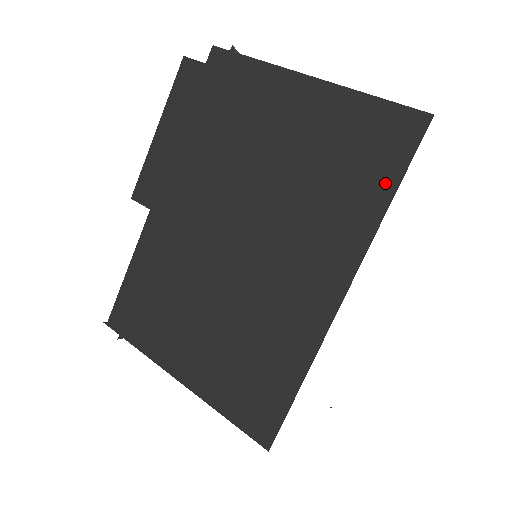
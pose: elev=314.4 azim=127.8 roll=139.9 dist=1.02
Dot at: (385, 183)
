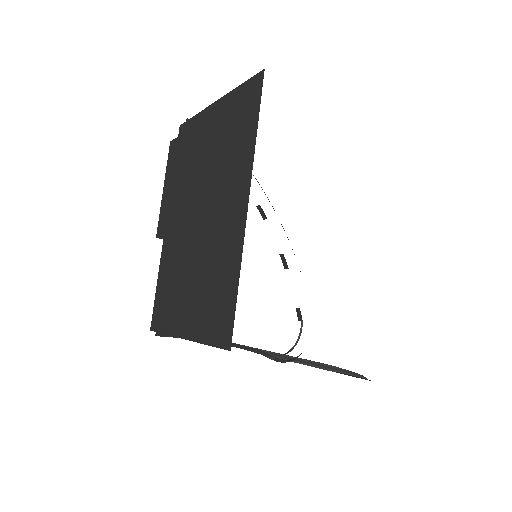
Dot at: (253, 122)
